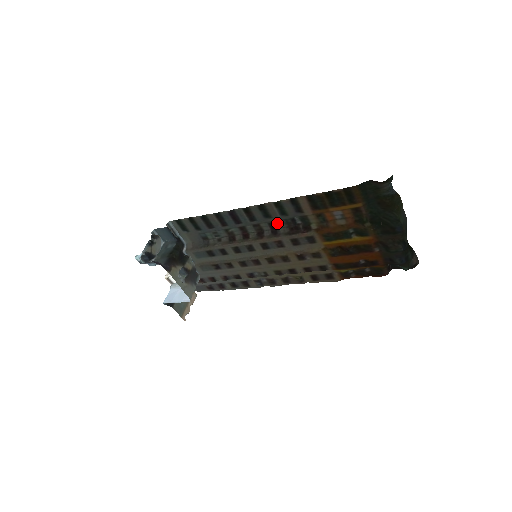
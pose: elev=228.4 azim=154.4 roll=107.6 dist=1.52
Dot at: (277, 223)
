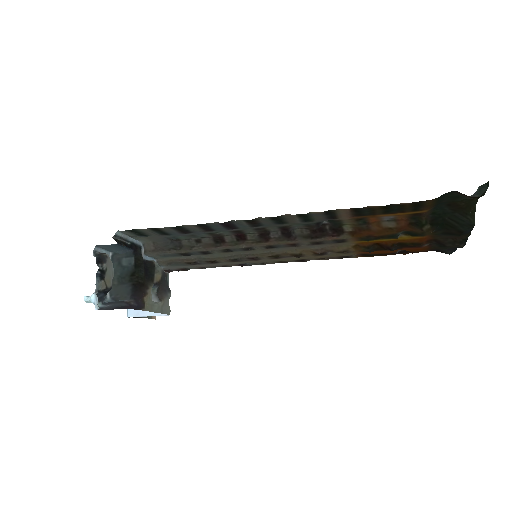
Dot at: (293, 226)
